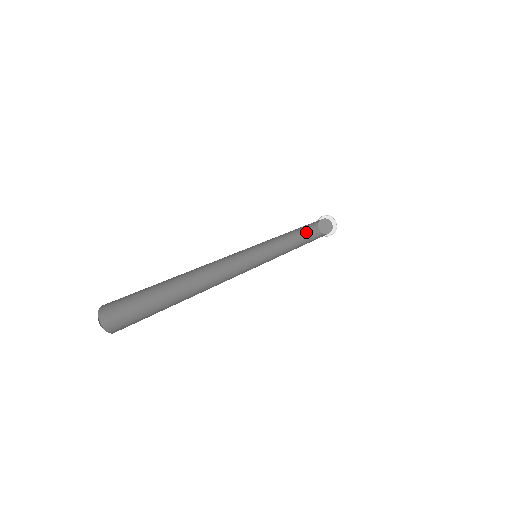
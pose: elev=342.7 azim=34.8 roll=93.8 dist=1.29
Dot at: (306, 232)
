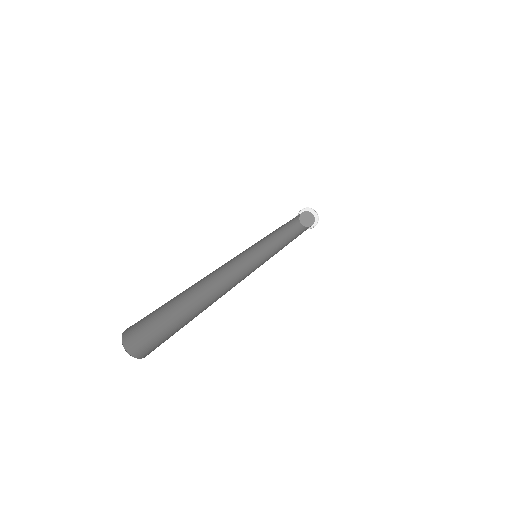
Dot at: (291, 222)
